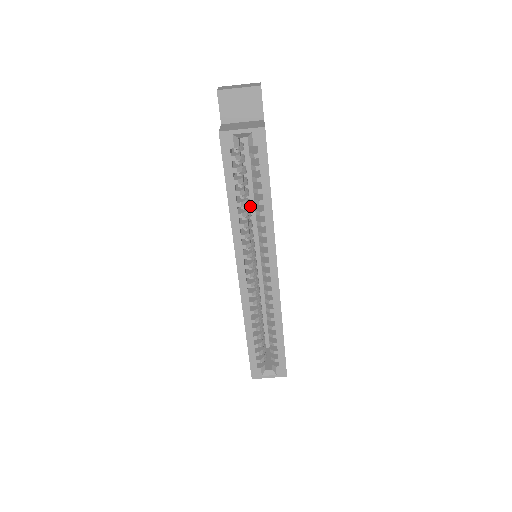
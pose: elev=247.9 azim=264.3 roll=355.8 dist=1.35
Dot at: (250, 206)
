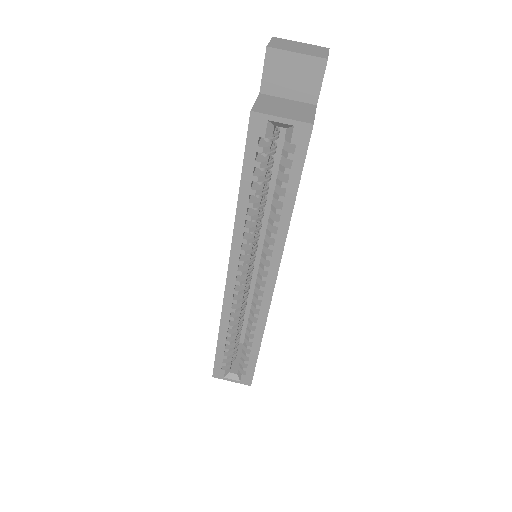
Dot at: (267, 198)
